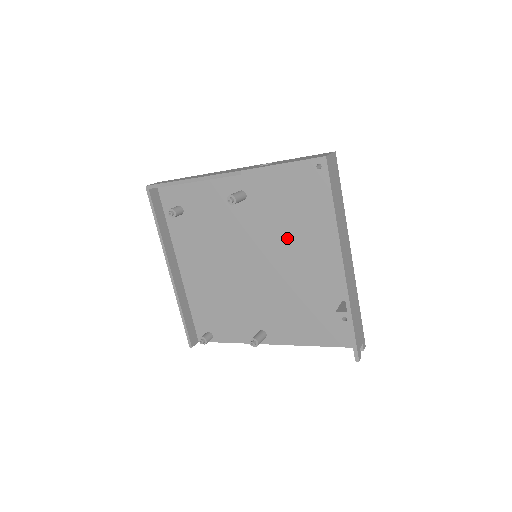
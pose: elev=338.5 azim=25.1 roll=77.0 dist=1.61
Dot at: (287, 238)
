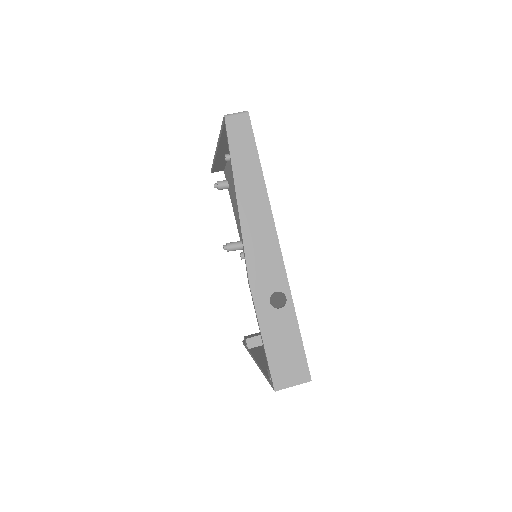
Dot at: occluded
